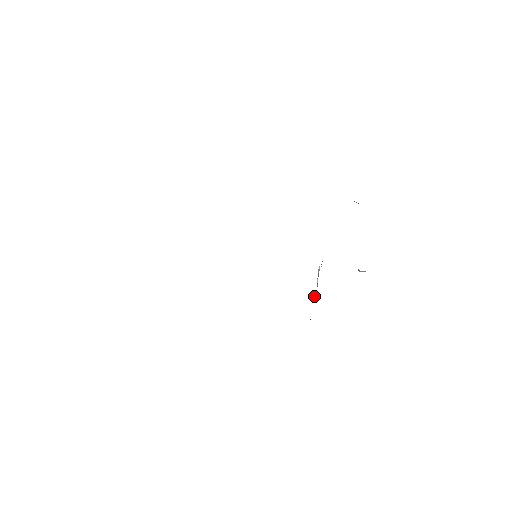
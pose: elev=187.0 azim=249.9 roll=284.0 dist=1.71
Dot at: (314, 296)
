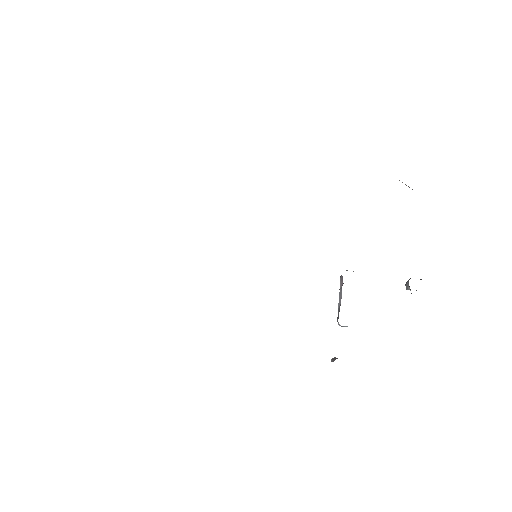
Dot at: occluded
